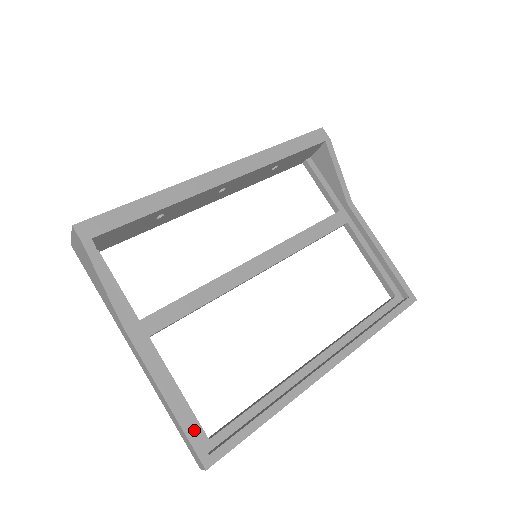
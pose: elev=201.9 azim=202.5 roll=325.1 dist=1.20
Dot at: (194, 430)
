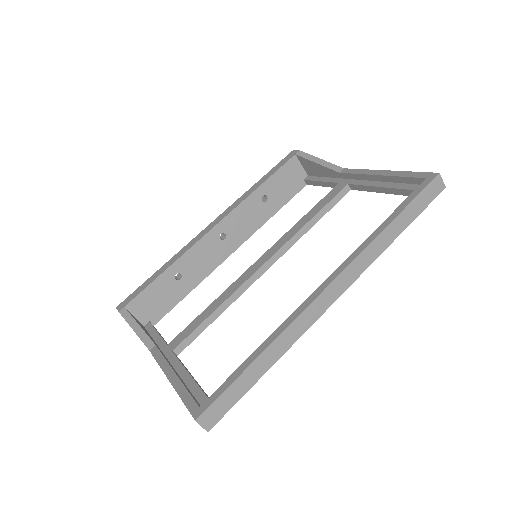
Dot at: (189, 393)
